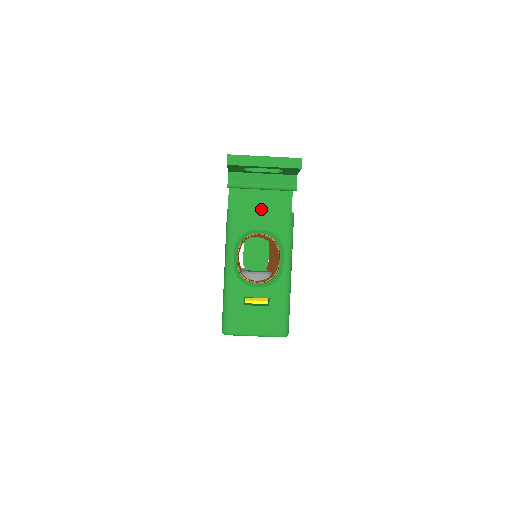
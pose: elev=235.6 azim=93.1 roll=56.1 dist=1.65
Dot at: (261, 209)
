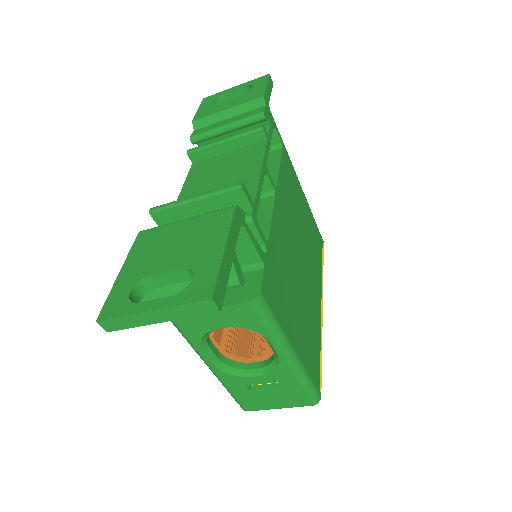
Dot at: occluded
